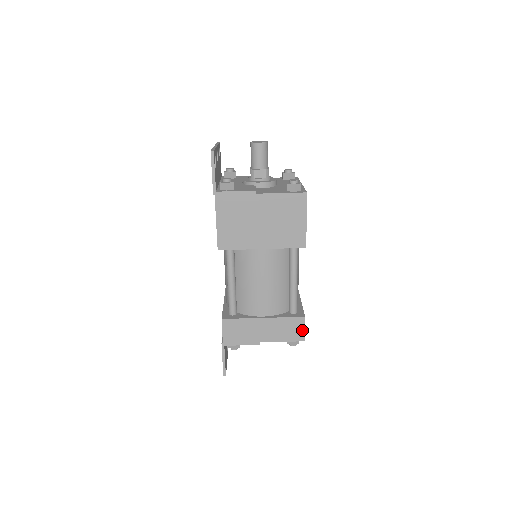
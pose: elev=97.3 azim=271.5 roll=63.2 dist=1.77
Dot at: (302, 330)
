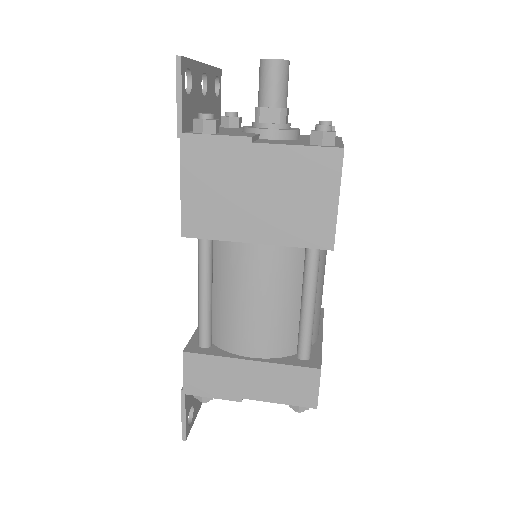
Dot at: (314, 390)
